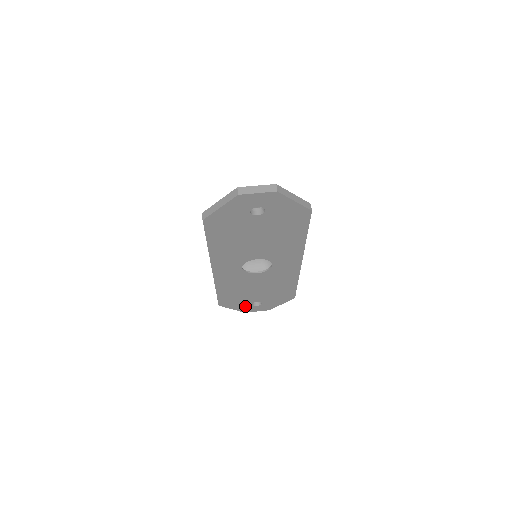
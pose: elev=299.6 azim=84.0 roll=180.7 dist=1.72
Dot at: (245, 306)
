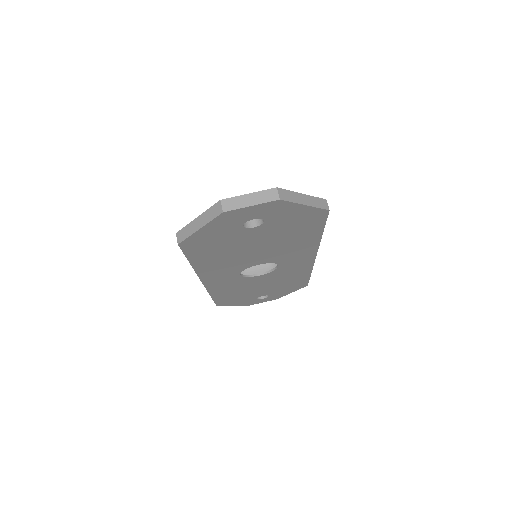
Dot at: (249, 301)
